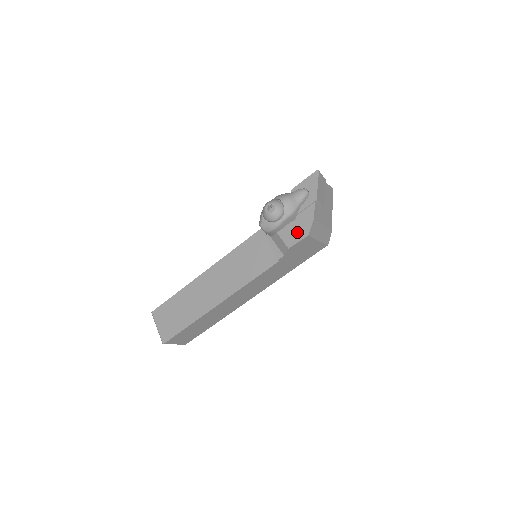
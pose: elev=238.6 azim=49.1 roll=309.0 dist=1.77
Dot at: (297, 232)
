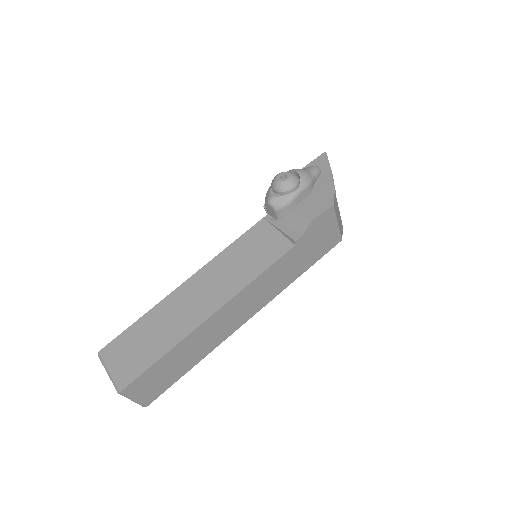
Dot at: (317, 205)
